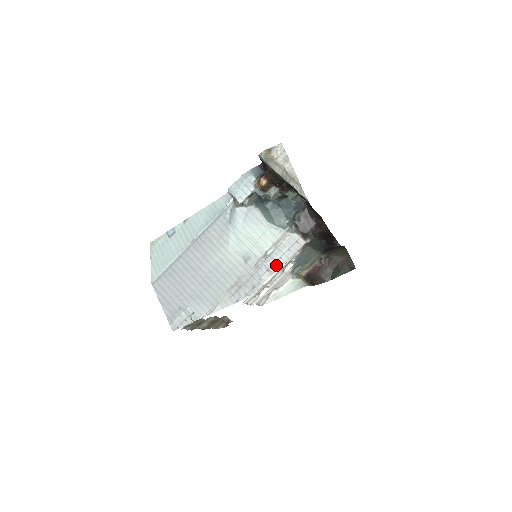
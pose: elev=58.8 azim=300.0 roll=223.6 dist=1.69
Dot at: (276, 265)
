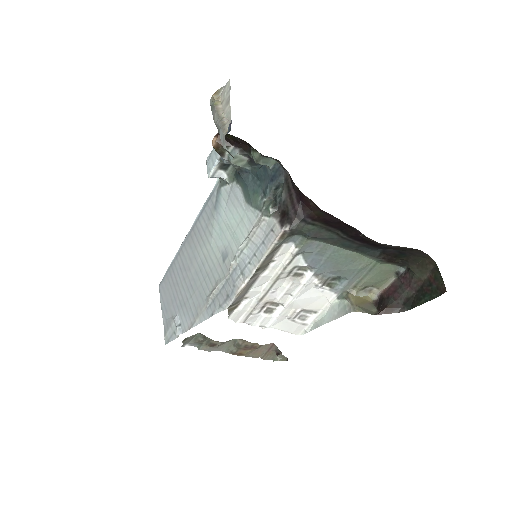
Dot at: (250, 266)
